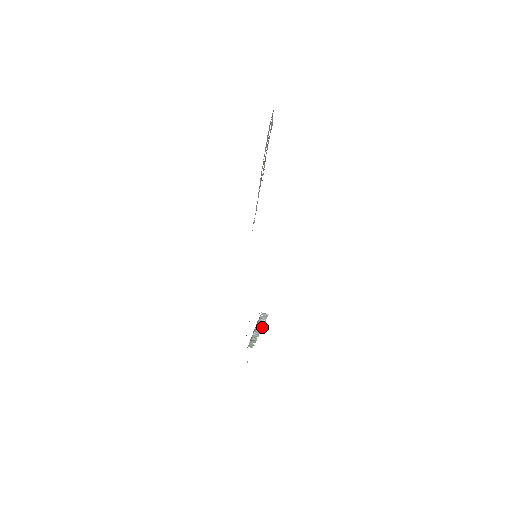
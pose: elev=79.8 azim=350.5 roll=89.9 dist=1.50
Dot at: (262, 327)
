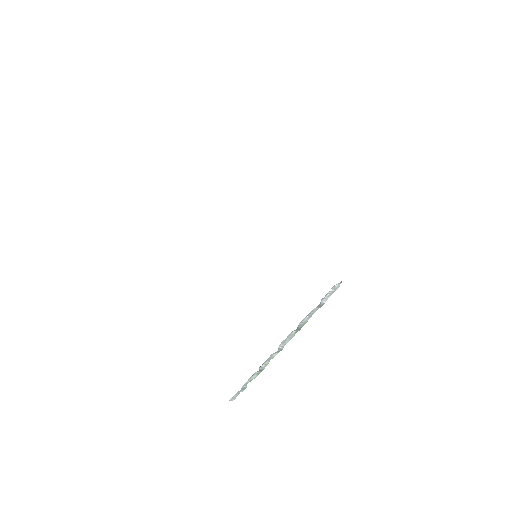
Dot at: (304, 324)
